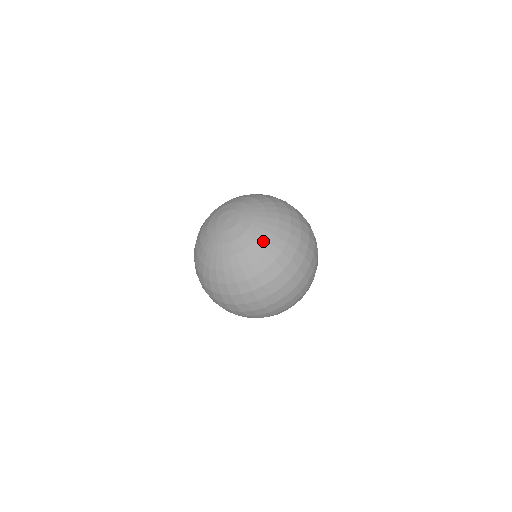
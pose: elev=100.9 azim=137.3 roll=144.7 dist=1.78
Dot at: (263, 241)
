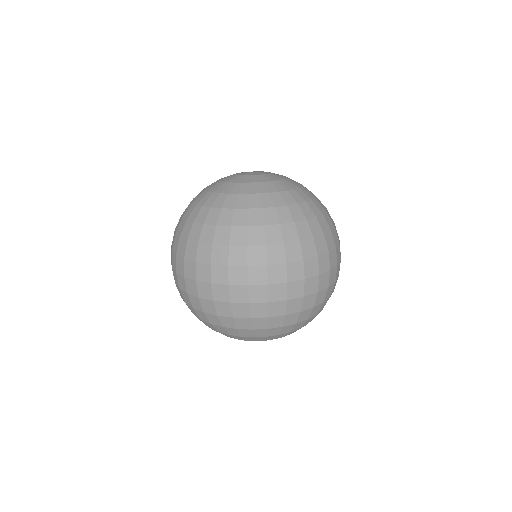
Dot at: (269, 199)
